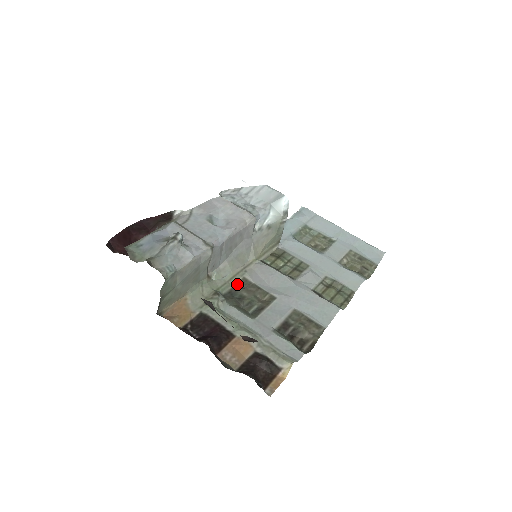
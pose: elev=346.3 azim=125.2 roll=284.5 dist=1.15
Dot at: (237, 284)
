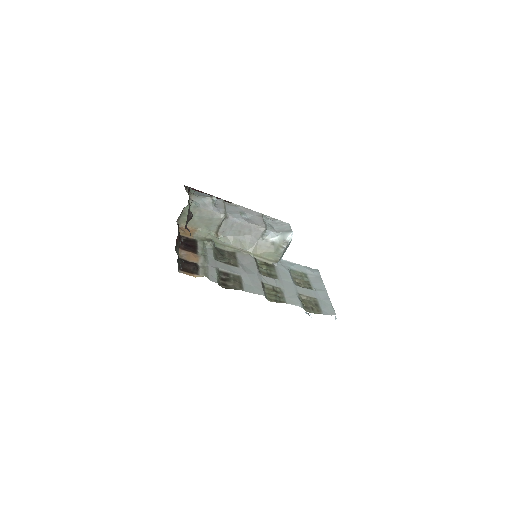
Dot at: (229, 251)
